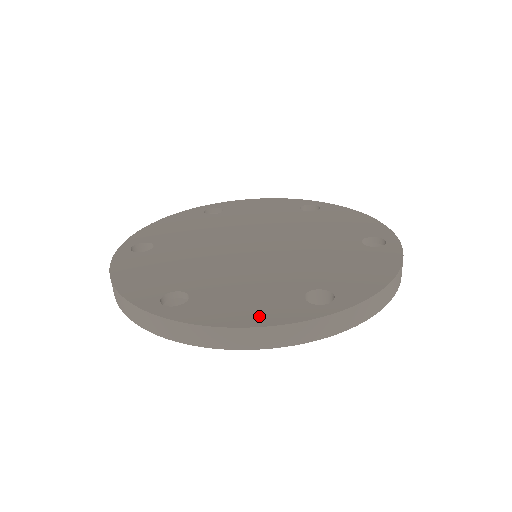
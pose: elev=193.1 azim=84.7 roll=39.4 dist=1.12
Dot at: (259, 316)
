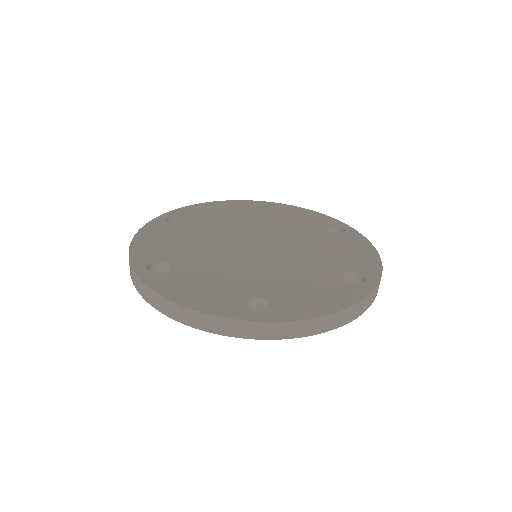
Dot at: (336, 301)
